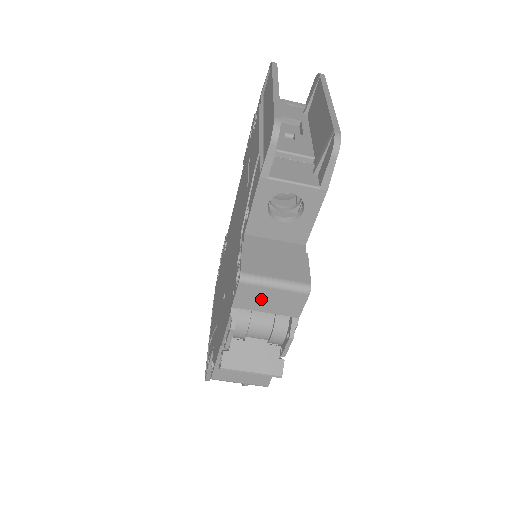
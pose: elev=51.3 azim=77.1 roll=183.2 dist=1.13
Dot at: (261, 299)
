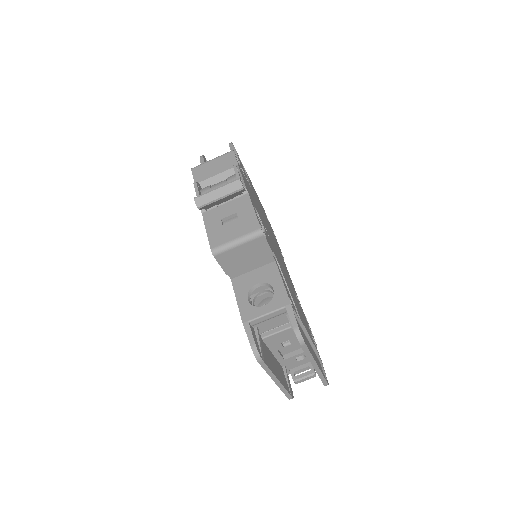
Dot at: (209, 170)
